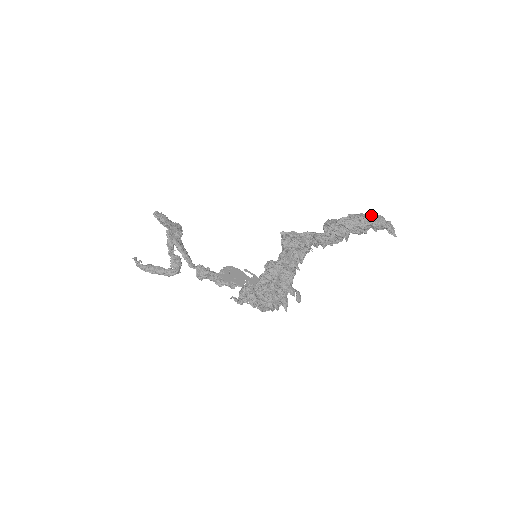
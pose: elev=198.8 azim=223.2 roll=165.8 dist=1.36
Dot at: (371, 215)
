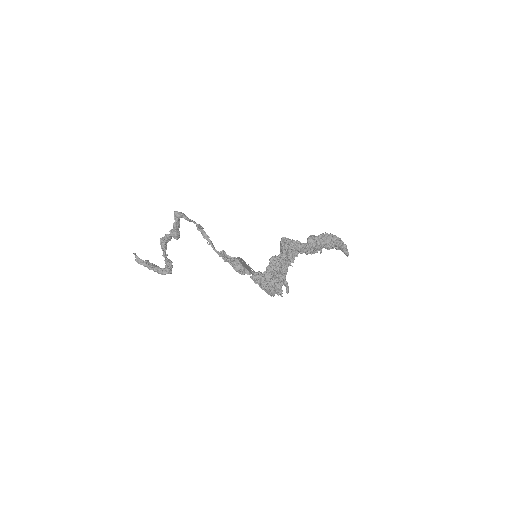
Dot at: occluded
